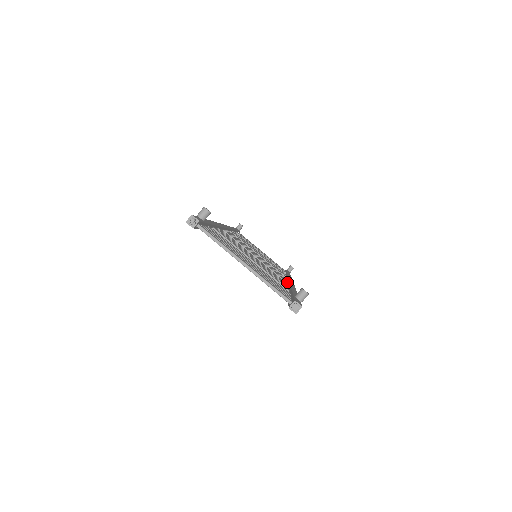
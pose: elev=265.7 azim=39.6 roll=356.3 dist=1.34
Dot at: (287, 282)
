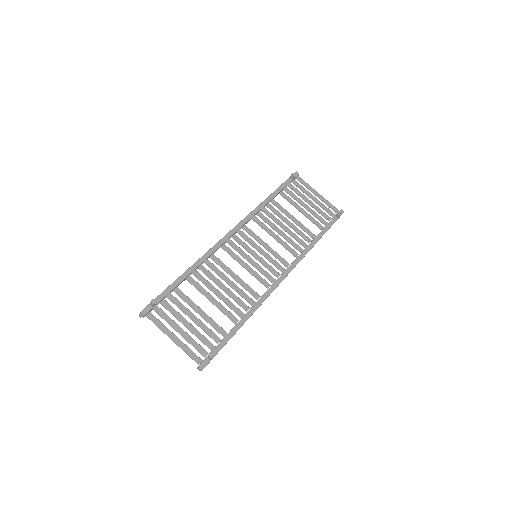
Dot at: (269, 286)
